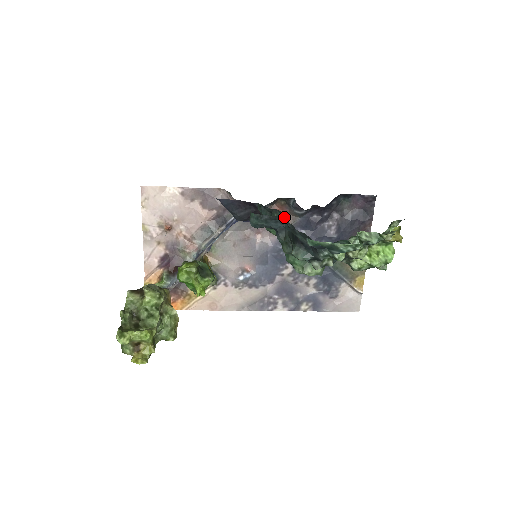
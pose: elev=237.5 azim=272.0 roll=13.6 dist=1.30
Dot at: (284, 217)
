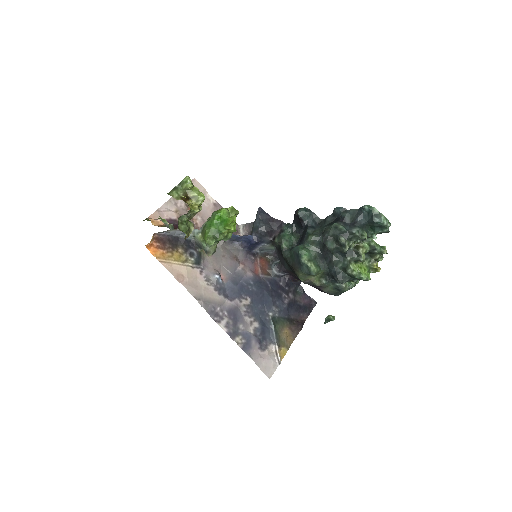
Dot at: (321, 220)
